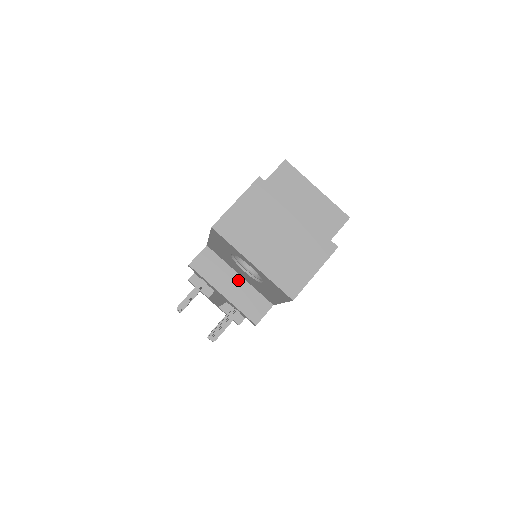
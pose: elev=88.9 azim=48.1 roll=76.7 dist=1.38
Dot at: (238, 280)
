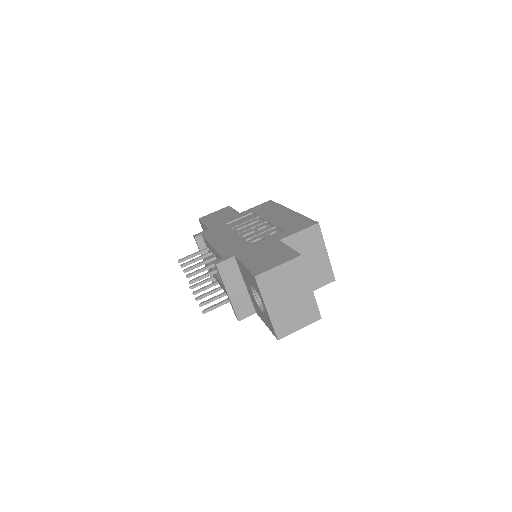
Dot at: (243, 288)
